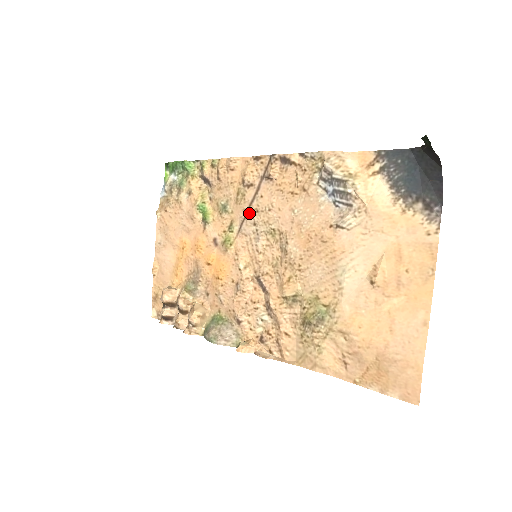
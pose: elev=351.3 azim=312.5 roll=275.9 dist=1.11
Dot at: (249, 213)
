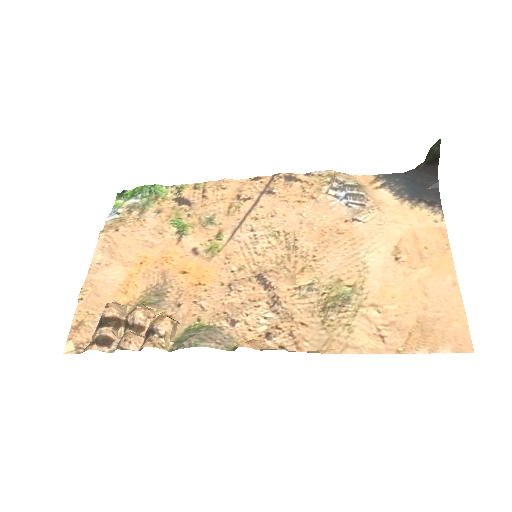
Dot at: (245, 221)
